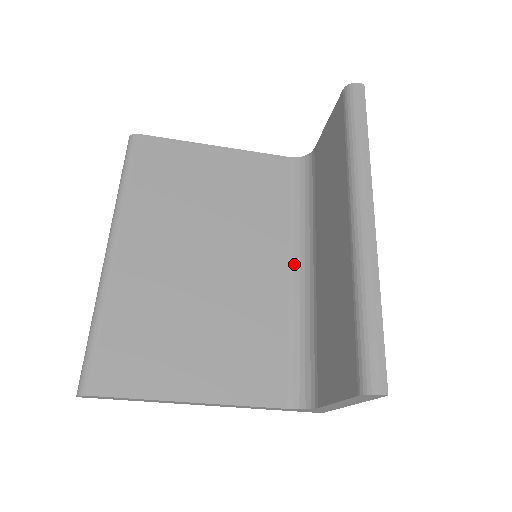
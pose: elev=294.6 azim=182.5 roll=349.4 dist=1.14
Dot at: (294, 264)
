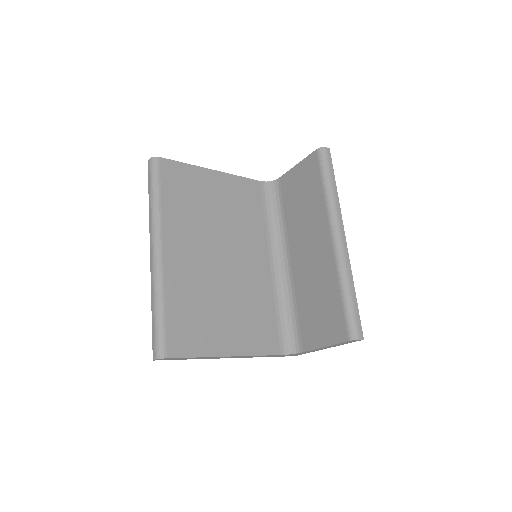
Dot at: (273, 260)
